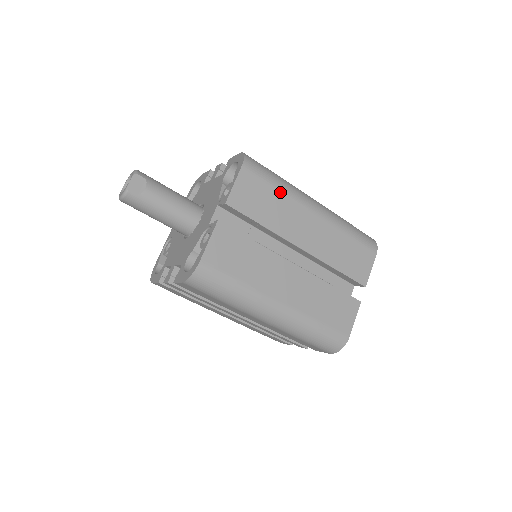
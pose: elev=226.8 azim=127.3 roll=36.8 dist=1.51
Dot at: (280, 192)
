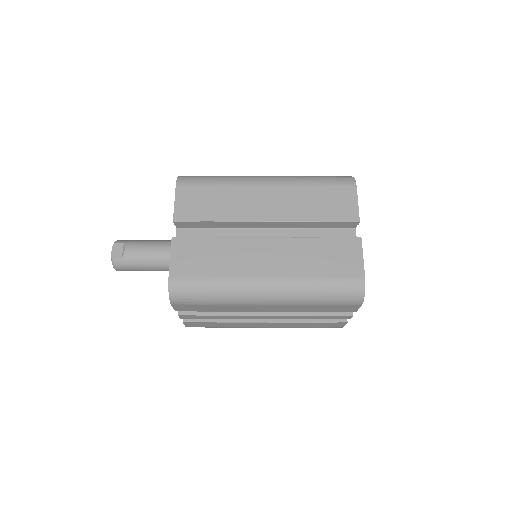
Dot at: (221, 187)
